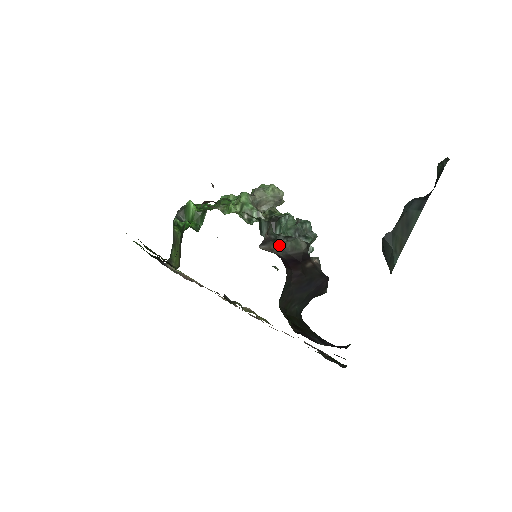
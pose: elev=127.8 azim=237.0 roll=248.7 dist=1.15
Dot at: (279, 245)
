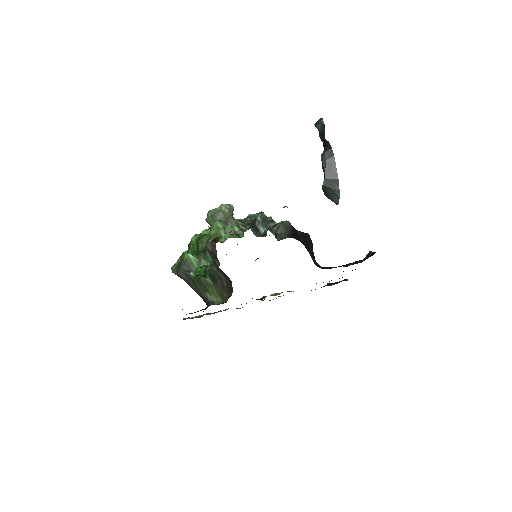
Dot at: (278, 233)
